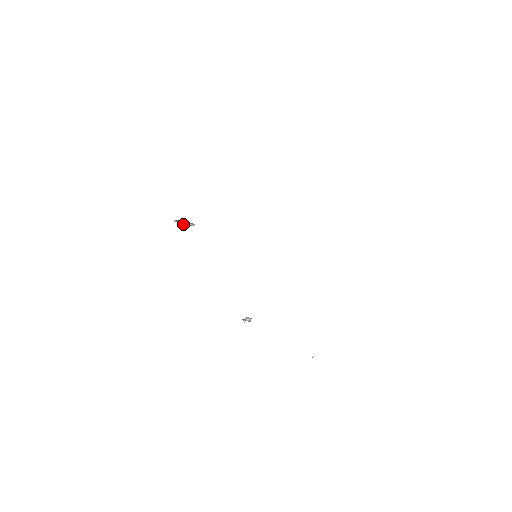
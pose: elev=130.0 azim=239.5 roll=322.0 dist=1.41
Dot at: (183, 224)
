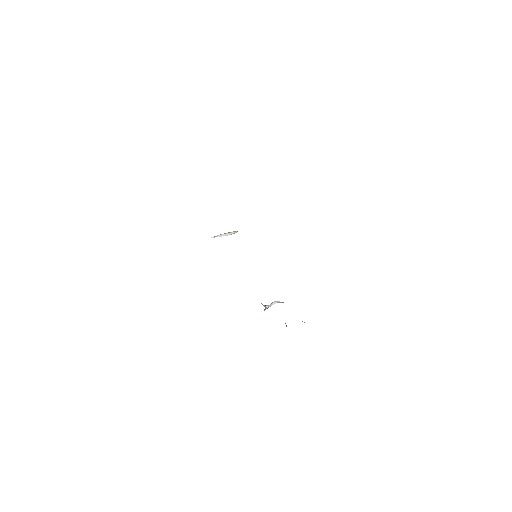
Dot at: occluded
